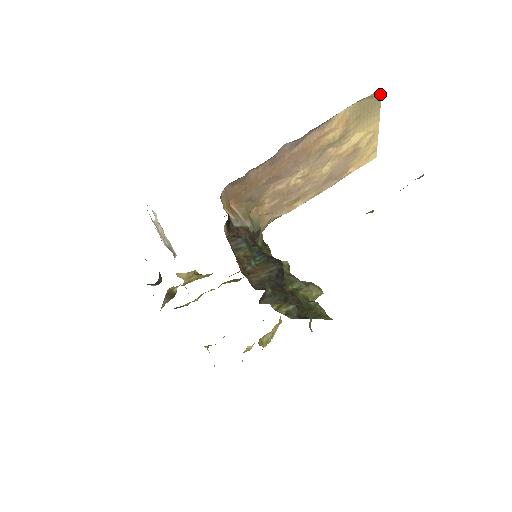
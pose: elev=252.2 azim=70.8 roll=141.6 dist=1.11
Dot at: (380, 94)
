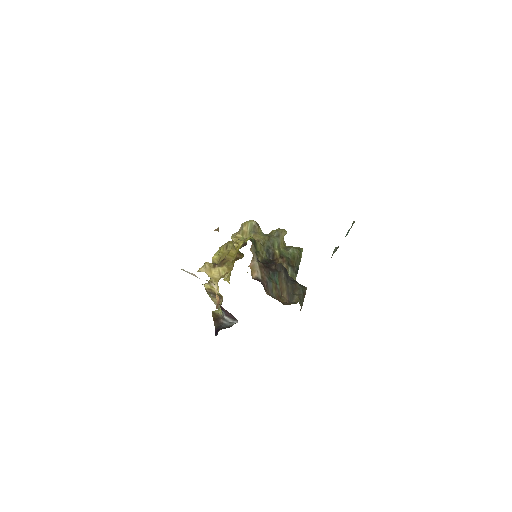
Dot at: occluded
